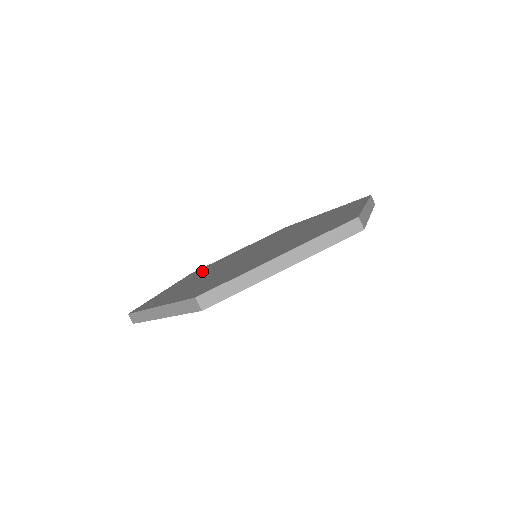
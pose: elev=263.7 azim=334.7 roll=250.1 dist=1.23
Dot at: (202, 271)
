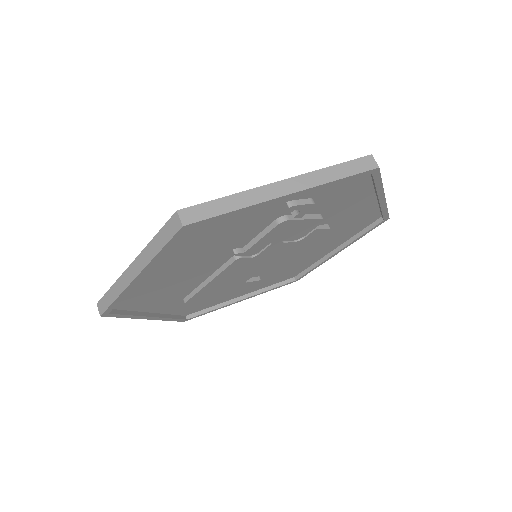
Dot at: occluded
